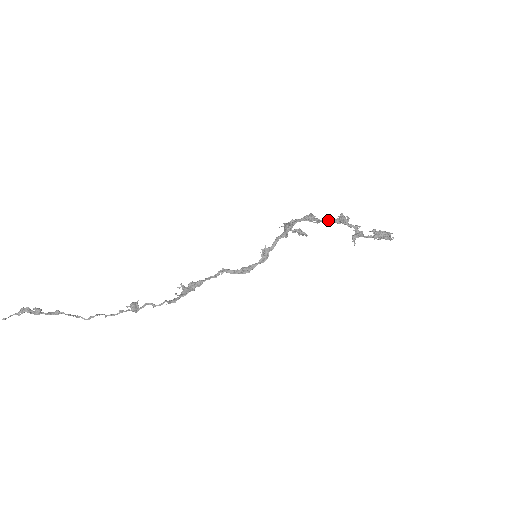
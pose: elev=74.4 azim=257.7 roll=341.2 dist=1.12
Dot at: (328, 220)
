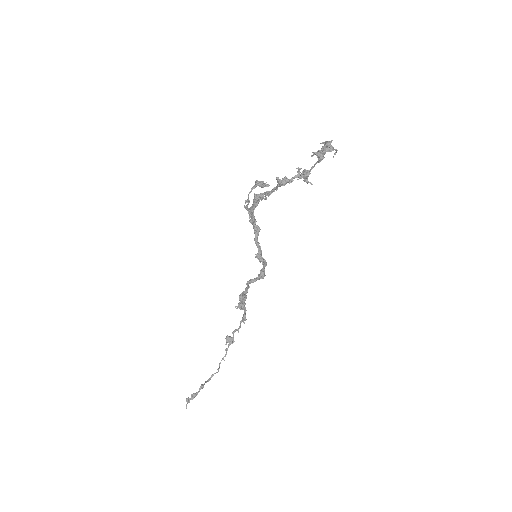
Dot at: (272, 190)
